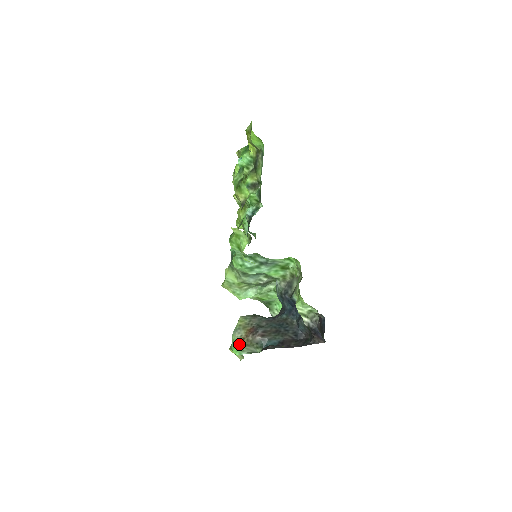
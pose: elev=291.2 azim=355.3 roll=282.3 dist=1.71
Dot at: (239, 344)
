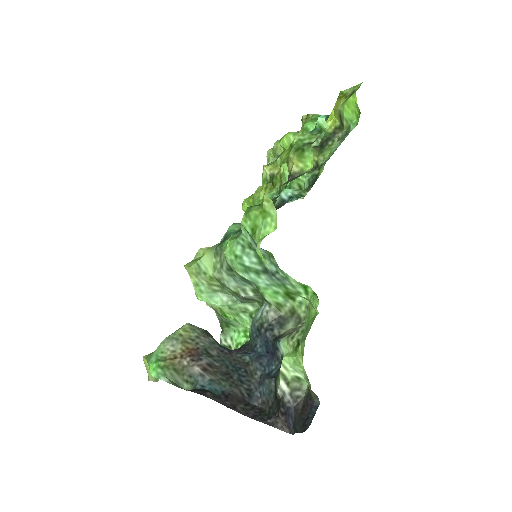
Dot at: (164, 361)
